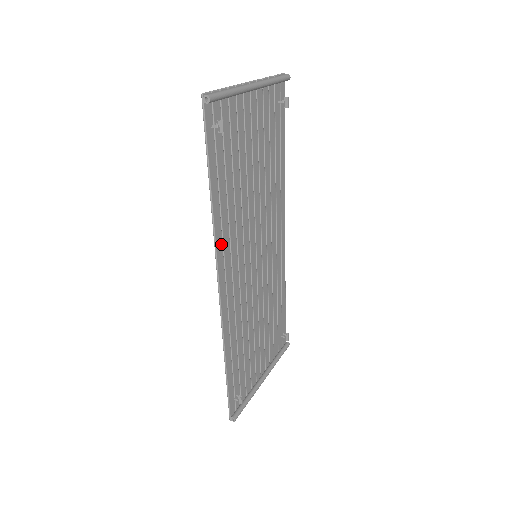
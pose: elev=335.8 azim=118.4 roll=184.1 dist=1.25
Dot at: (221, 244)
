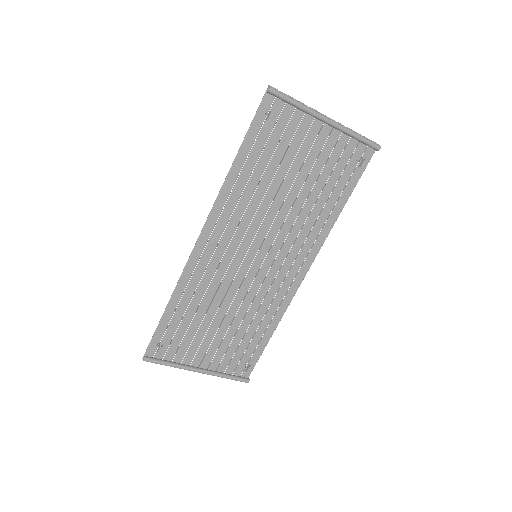
Dot at: (223, 205)
